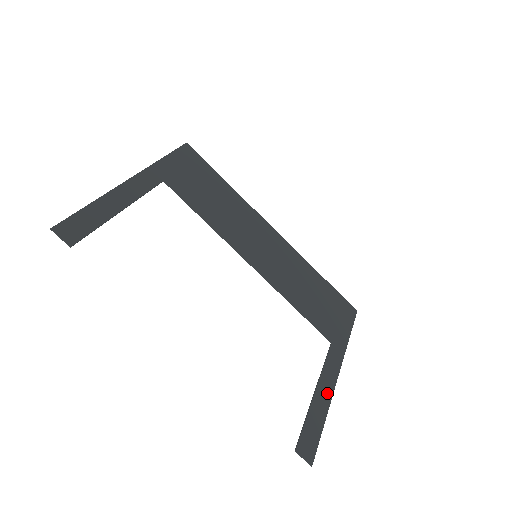
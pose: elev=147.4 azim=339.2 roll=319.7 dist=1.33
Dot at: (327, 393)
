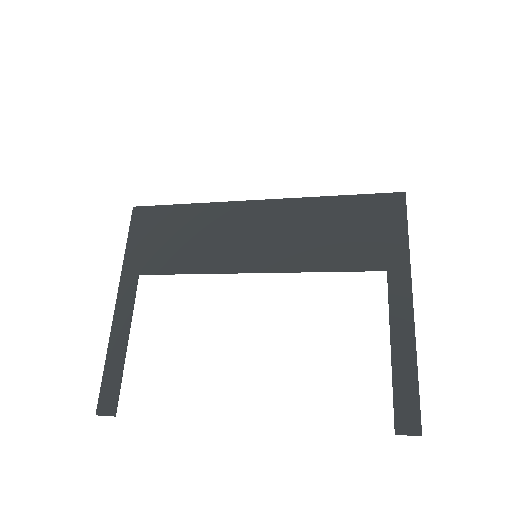
Dot at: (407, 339)
